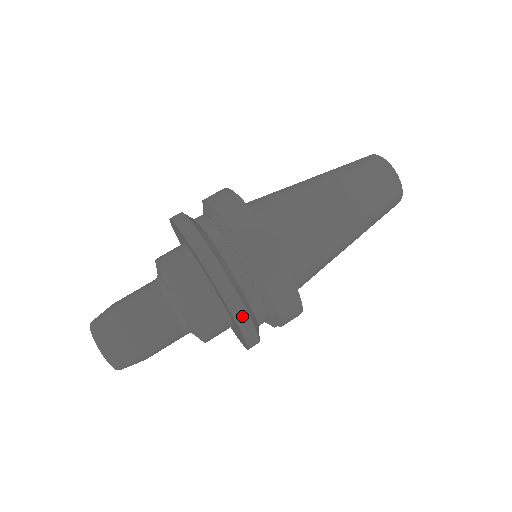
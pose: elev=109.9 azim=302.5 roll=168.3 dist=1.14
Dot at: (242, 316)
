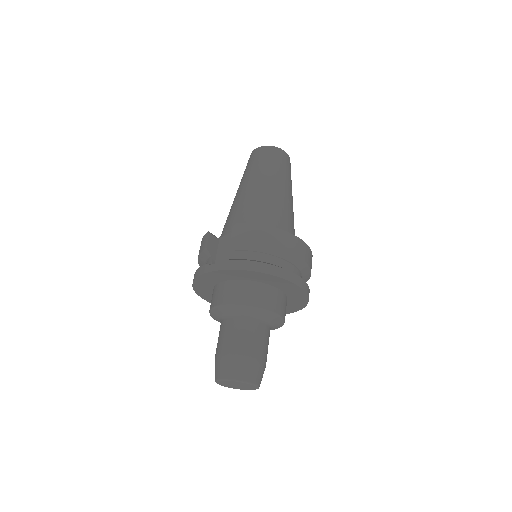
Dot at: occluded
